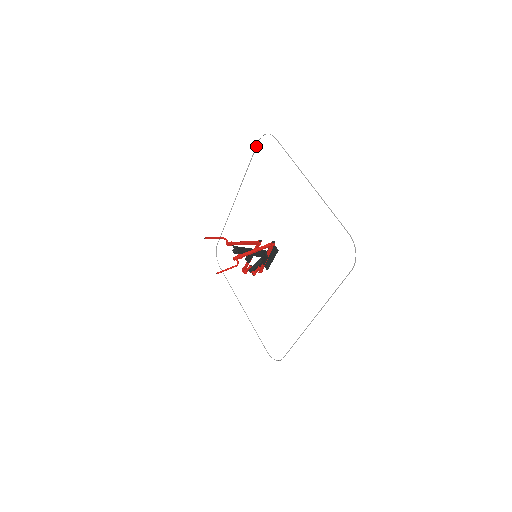
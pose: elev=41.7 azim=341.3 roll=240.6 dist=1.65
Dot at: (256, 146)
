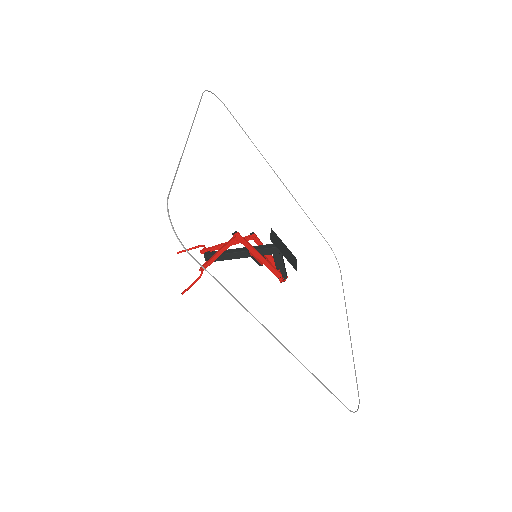
Dot at: (229, 111)
